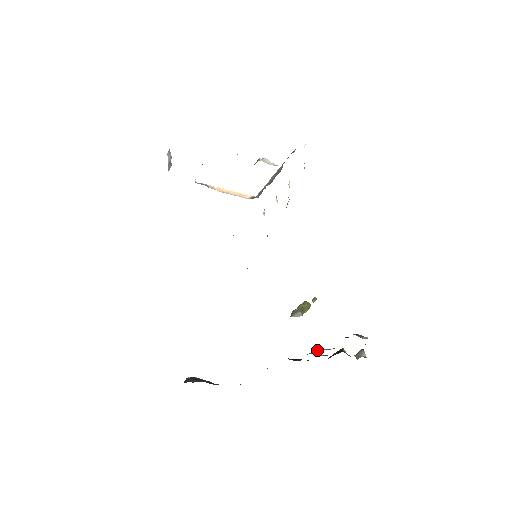
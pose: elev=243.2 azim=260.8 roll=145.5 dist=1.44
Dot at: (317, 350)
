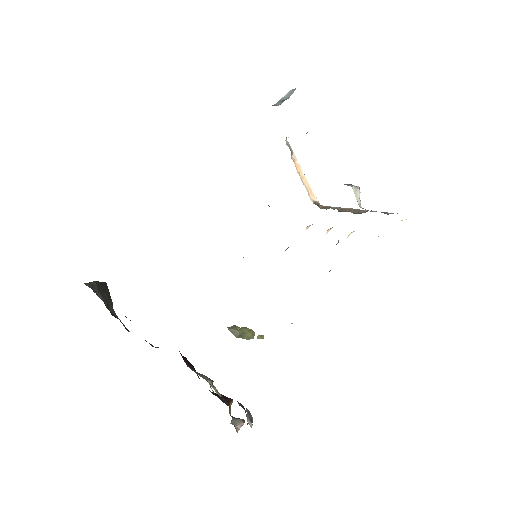
Dot at: (210, 381)
